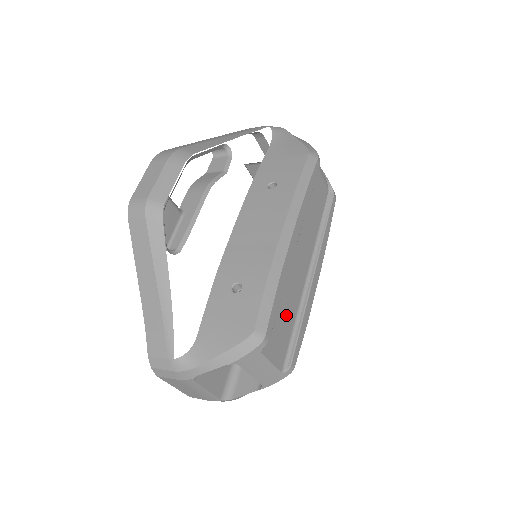
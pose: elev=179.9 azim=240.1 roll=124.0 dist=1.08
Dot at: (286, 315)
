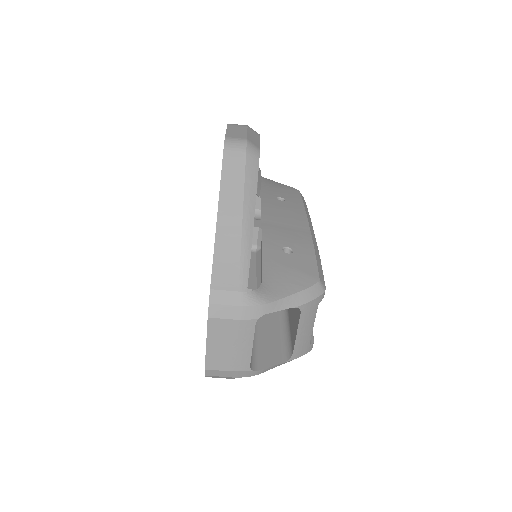
Dot at: occluded
